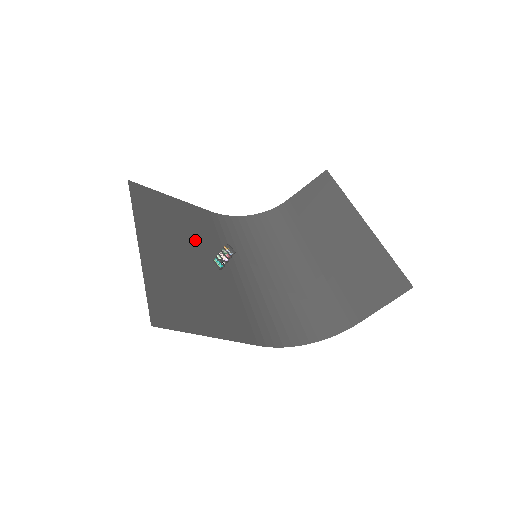
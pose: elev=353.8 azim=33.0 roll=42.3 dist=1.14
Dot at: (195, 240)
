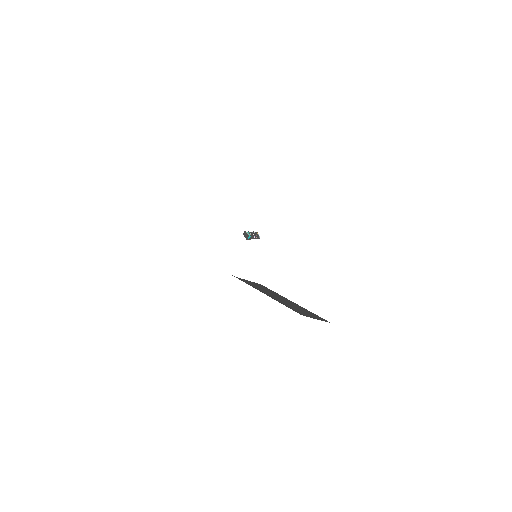
Dot at: occluded
